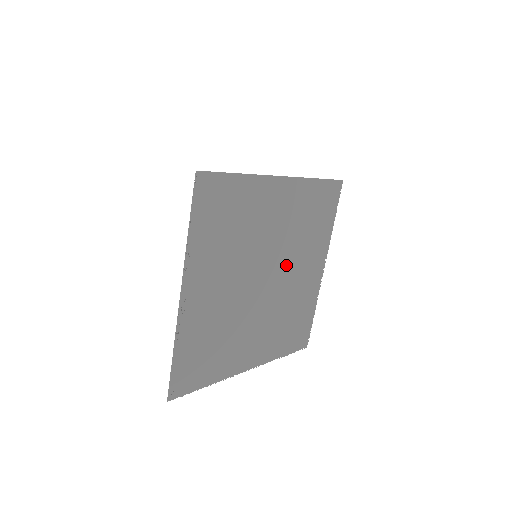
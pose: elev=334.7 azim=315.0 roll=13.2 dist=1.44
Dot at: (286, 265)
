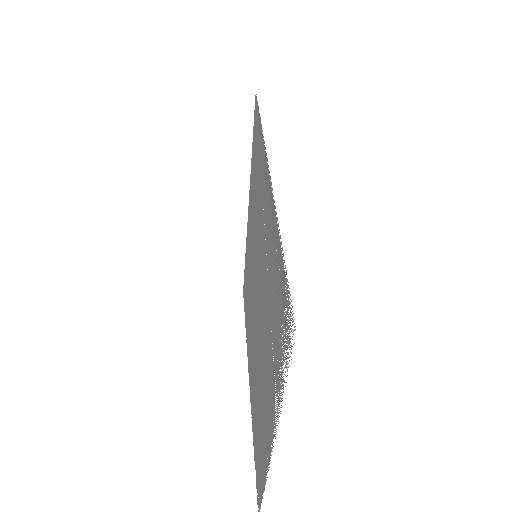
Dot at: (253, 317)
